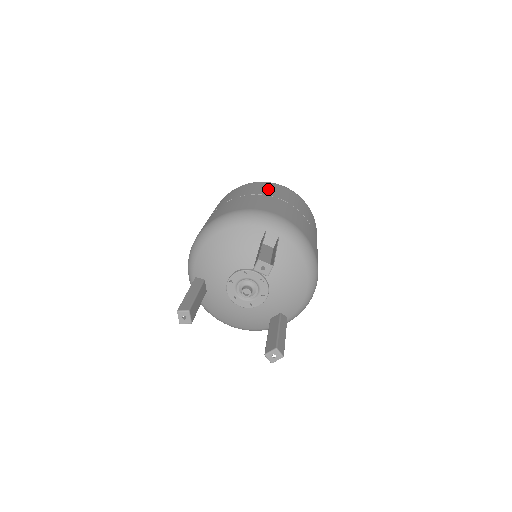
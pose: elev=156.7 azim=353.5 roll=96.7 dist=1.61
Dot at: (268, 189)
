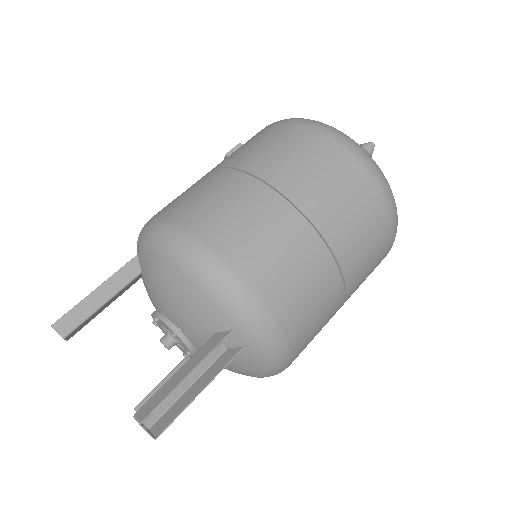
Dot at: (344, 208)
